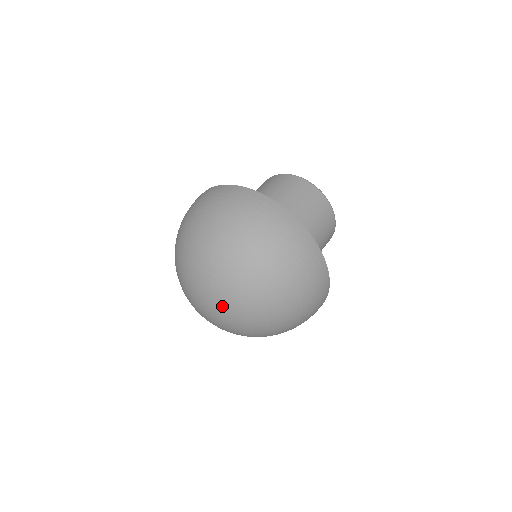
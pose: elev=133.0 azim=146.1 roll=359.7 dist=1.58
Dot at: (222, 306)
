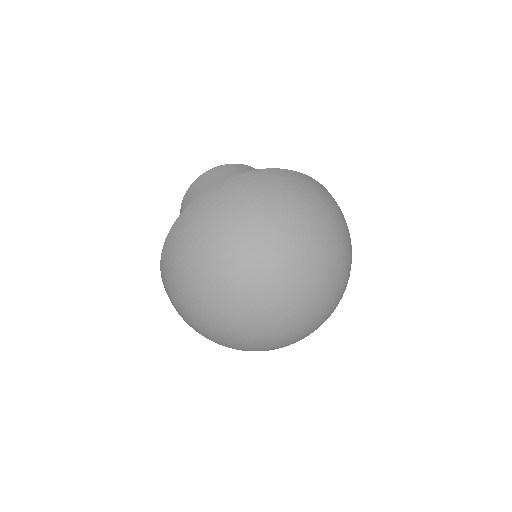
Dot at: (315, 301)
